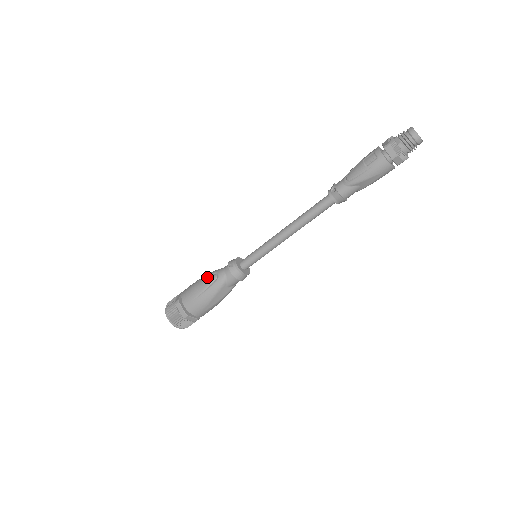
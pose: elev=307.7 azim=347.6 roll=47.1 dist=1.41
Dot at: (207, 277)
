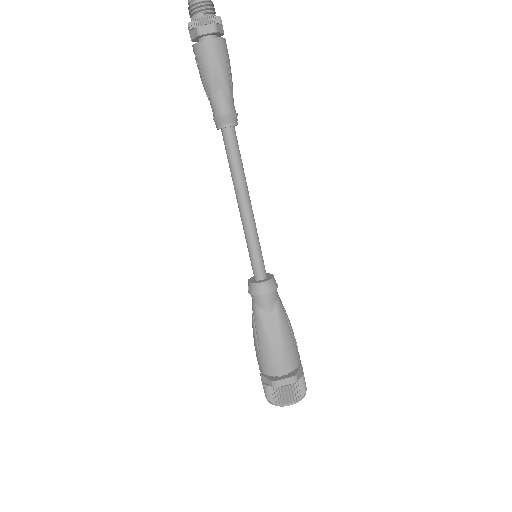
Dot at: (252, 324)
